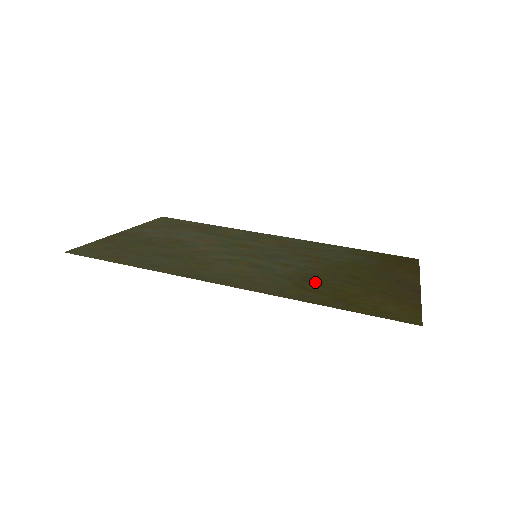
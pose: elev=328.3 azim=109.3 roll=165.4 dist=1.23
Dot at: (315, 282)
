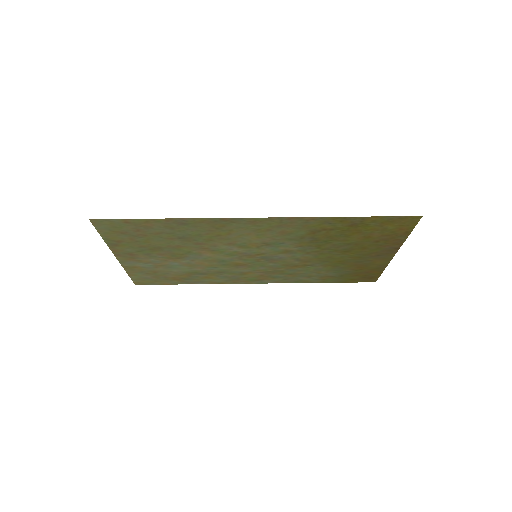
Dot at: (322, 238)
